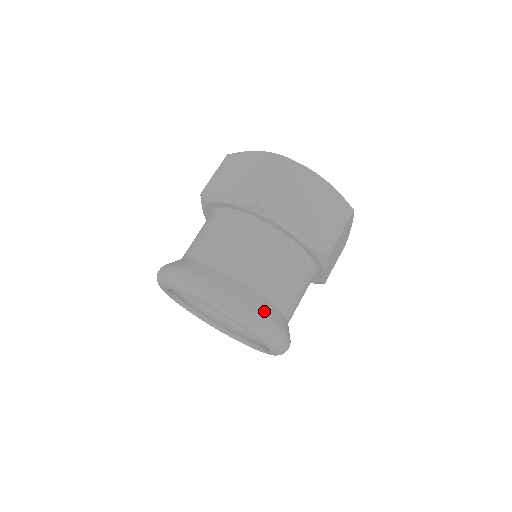
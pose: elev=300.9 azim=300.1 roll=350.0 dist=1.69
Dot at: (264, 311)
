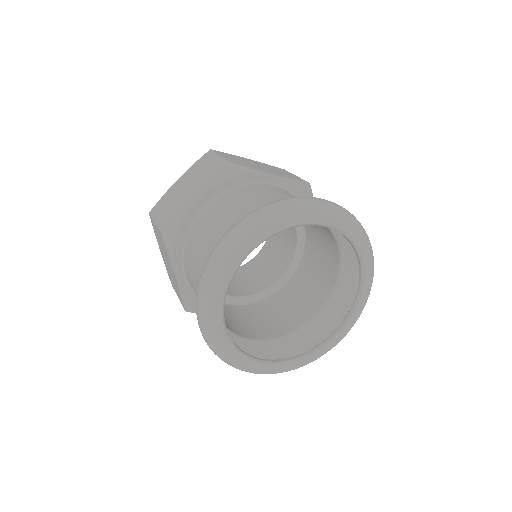
Dot at: occluded
